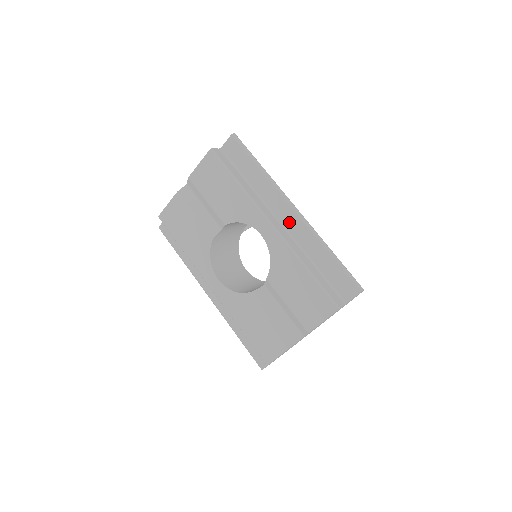
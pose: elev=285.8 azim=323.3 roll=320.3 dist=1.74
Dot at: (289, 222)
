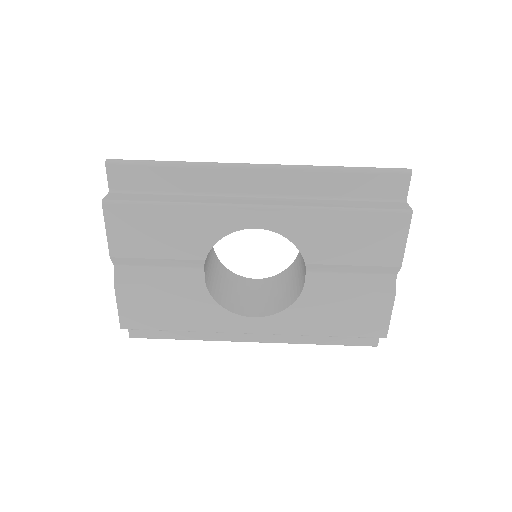
Dot at: (267, 186)
